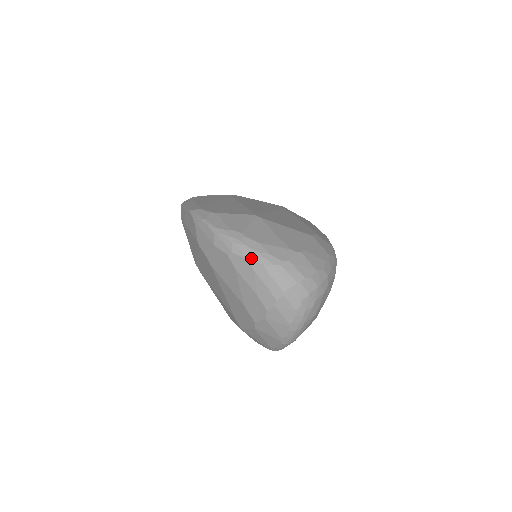
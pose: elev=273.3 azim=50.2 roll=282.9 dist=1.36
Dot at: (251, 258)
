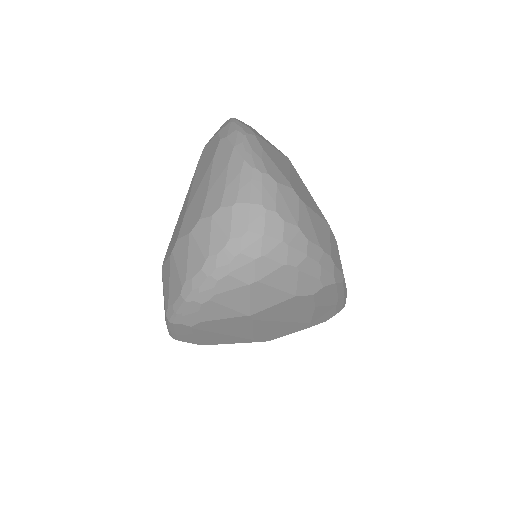
Dot at: (239, 148)
